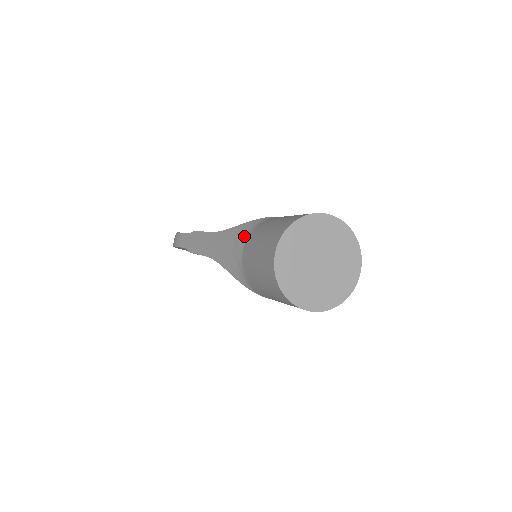
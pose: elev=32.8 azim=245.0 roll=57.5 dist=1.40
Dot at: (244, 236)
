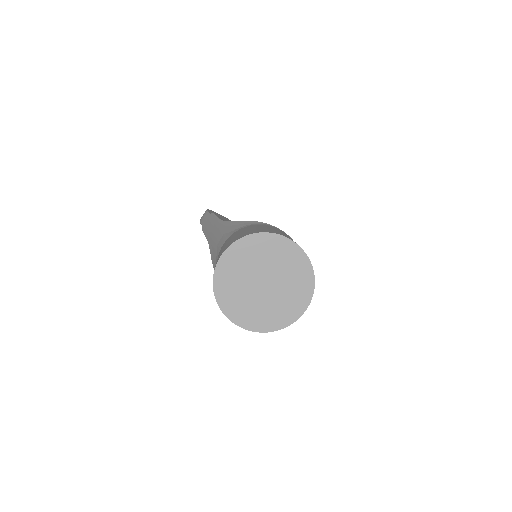
Dot at: (230, 233)
